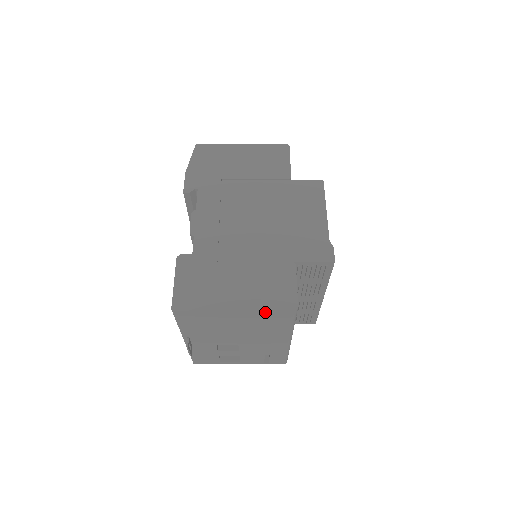
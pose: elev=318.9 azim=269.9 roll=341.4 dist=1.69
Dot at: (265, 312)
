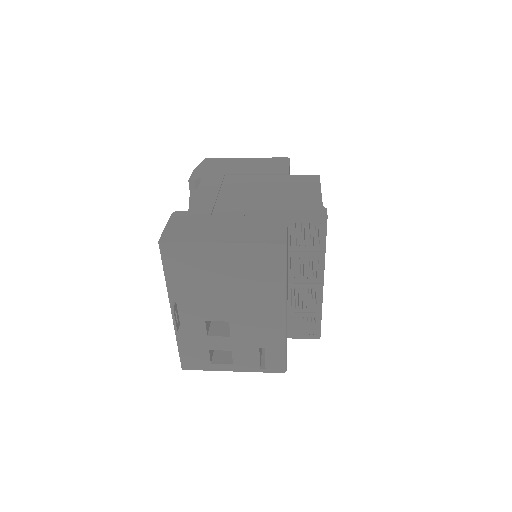
Dot at: (253, 246)
